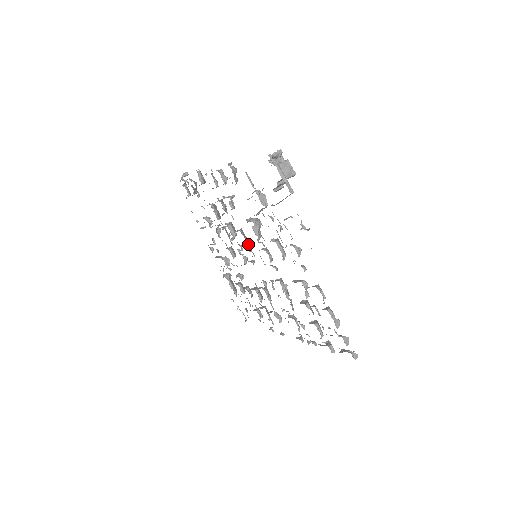
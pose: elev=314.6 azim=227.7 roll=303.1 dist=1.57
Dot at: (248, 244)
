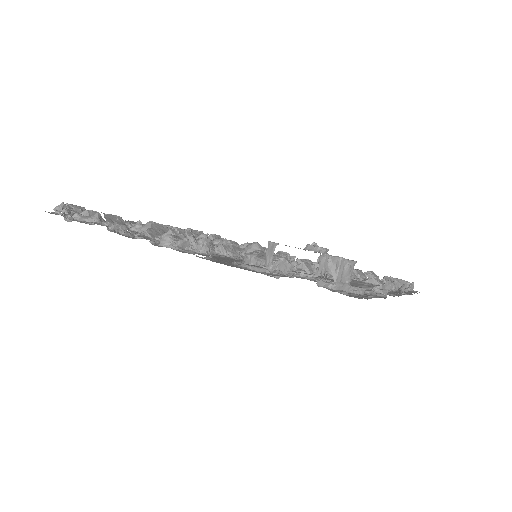
Dot at: occluded
